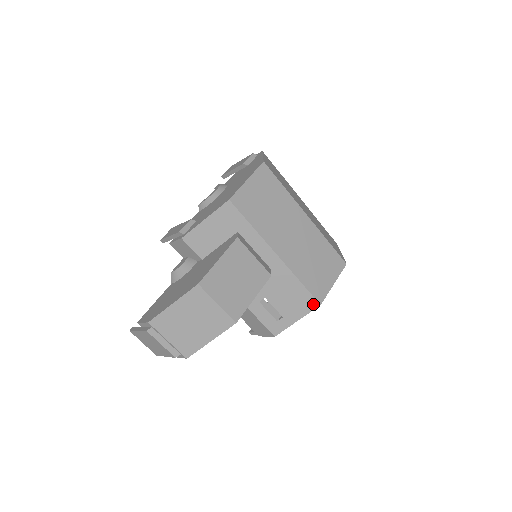
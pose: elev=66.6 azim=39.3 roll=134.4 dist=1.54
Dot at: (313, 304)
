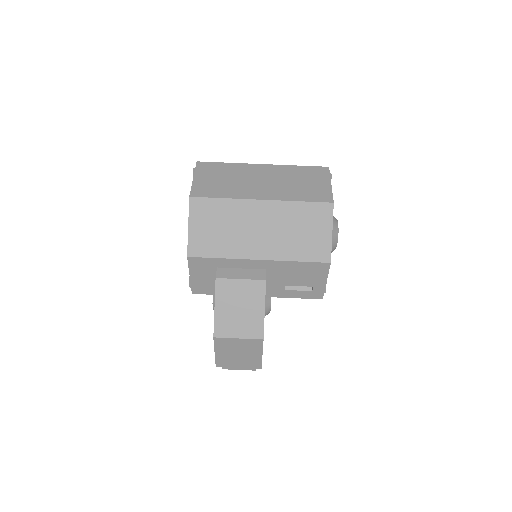
Dot at: (324, 266)
